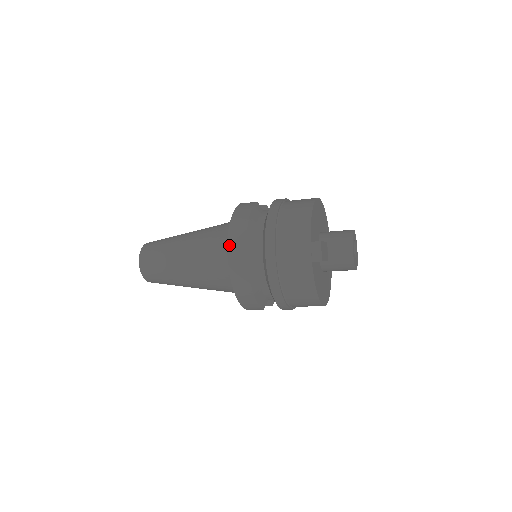
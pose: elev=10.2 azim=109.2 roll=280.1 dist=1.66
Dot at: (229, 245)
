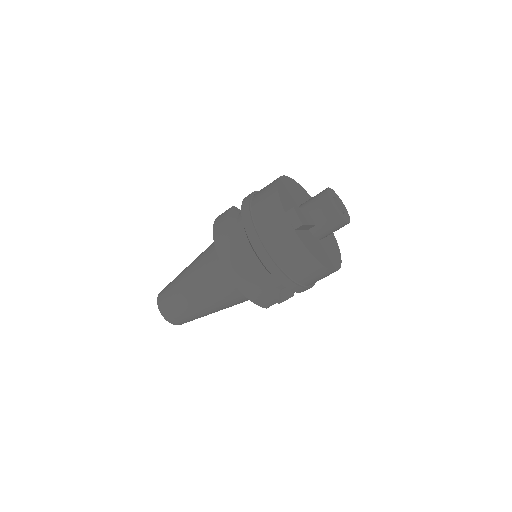
Dot at: (218, 252)
